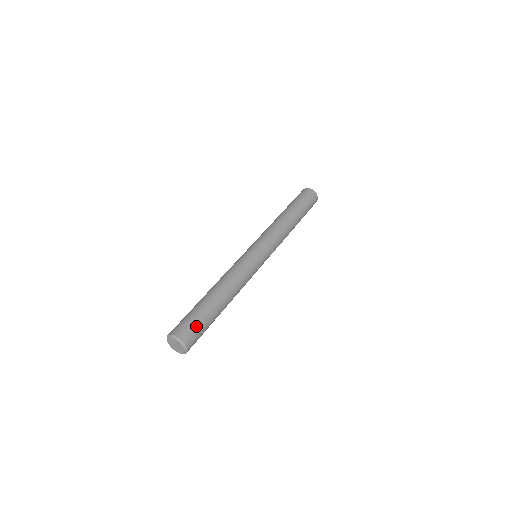
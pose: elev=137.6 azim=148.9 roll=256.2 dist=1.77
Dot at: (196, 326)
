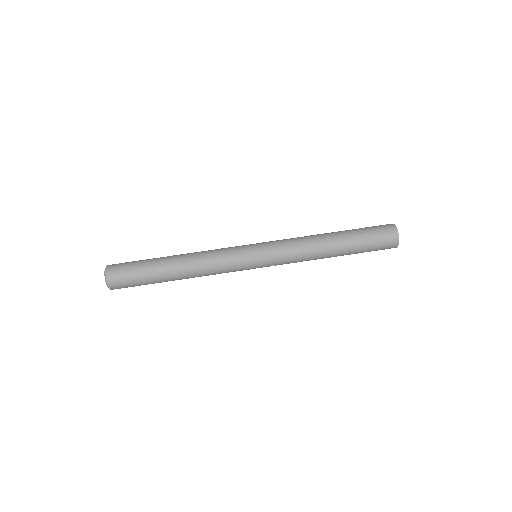
Dot at: (130, 283)
